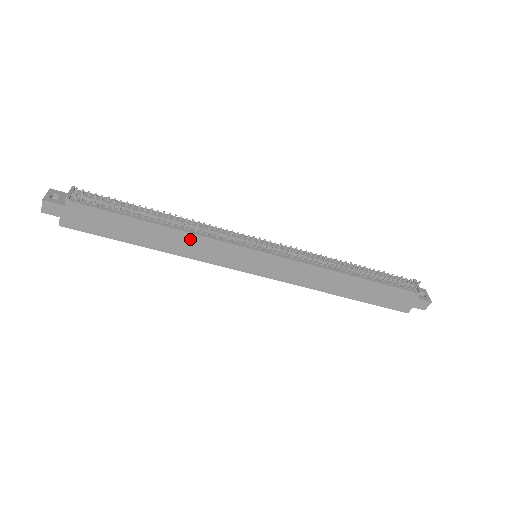
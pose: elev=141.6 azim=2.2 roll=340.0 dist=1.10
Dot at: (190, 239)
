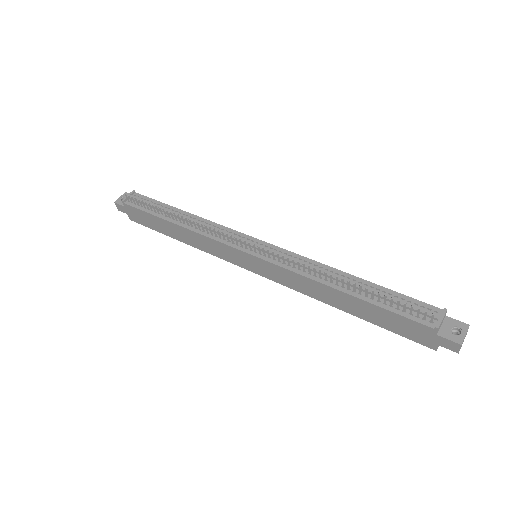
Dot at: (197, 236)
